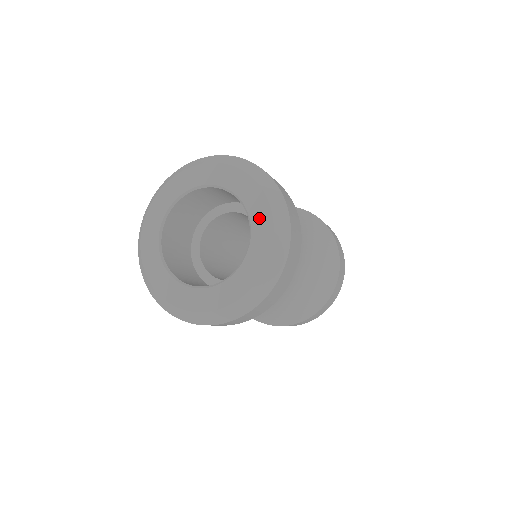
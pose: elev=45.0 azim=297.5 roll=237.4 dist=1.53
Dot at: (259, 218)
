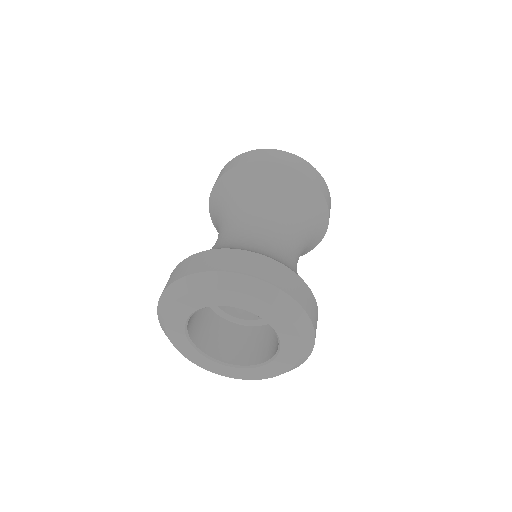
Dot at: (289, 343)
